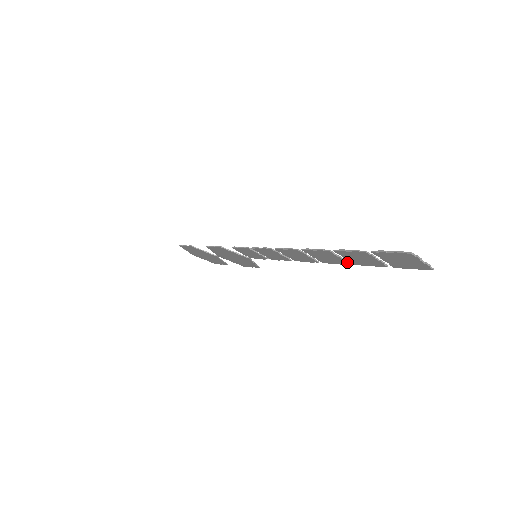
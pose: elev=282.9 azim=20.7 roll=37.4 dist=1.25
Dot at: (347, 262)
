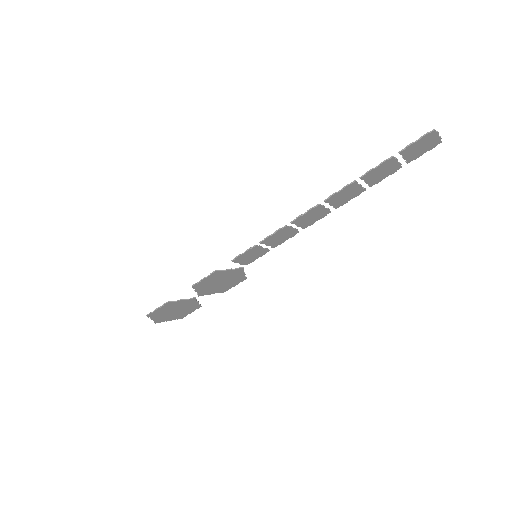
Dot at: (364, 188)
